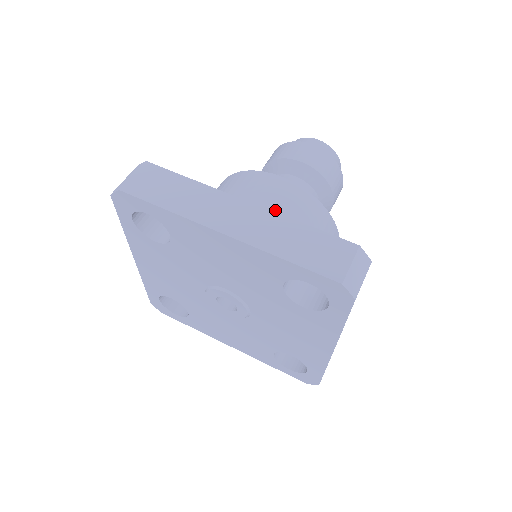
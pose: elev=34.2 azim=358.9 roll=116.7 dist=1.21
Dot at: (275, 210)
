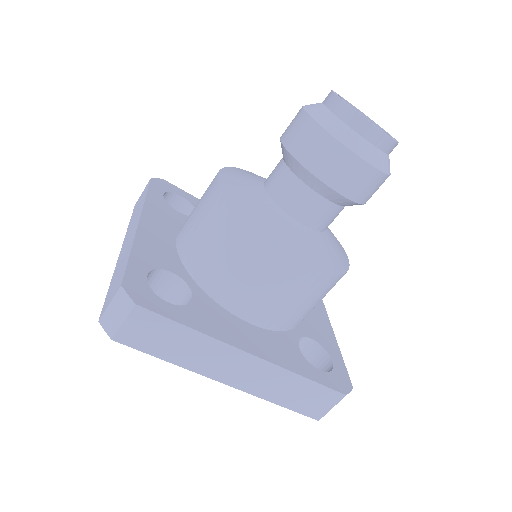
Dot at: (194, 220)
